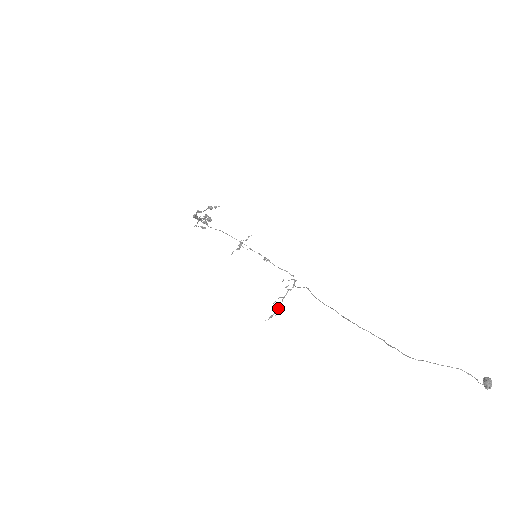
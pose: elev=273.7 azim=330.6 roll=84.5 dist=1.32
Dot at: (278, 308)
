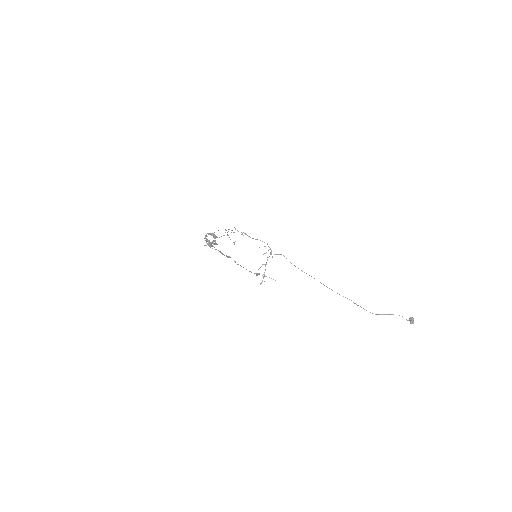
Dot at: (264, 274)
